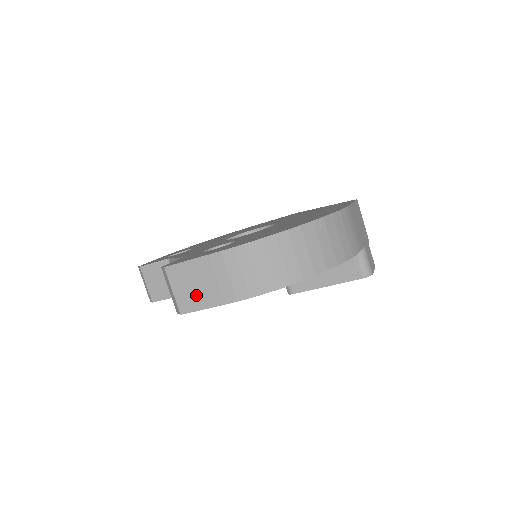
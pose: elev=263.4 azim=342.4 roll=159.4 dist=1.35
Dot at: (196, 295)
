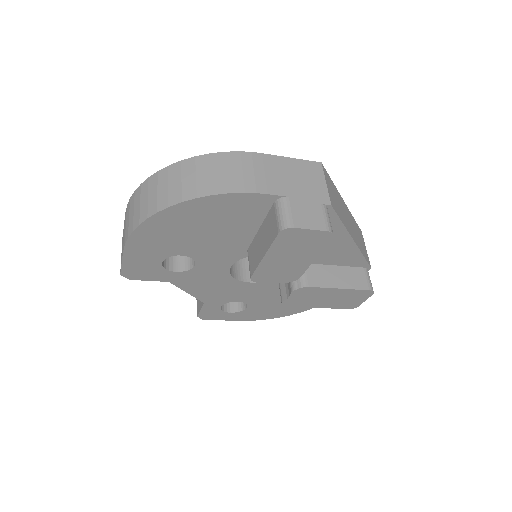
Dot at: occluded
